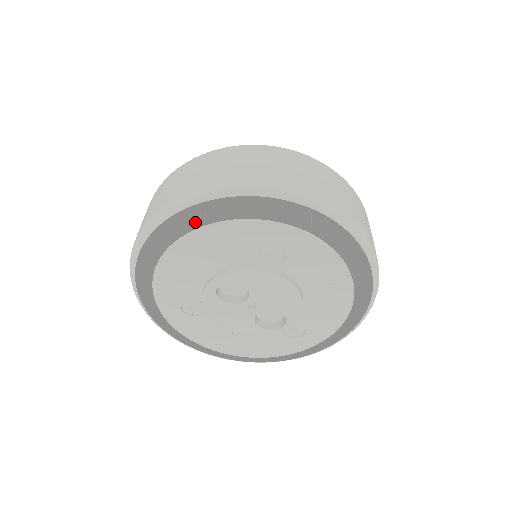
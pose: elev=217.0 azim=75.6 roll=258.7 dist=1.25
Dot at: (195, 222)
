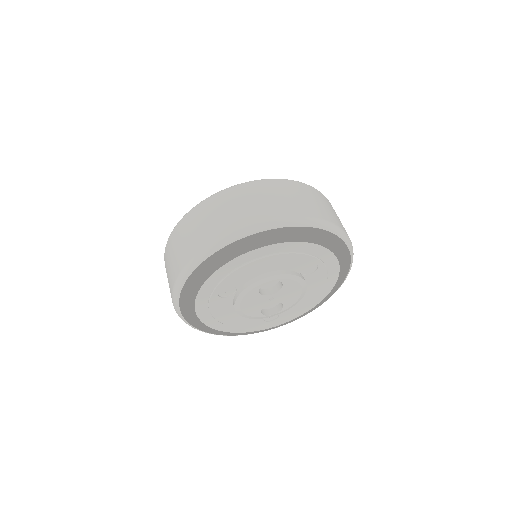
Dot at: occluded
